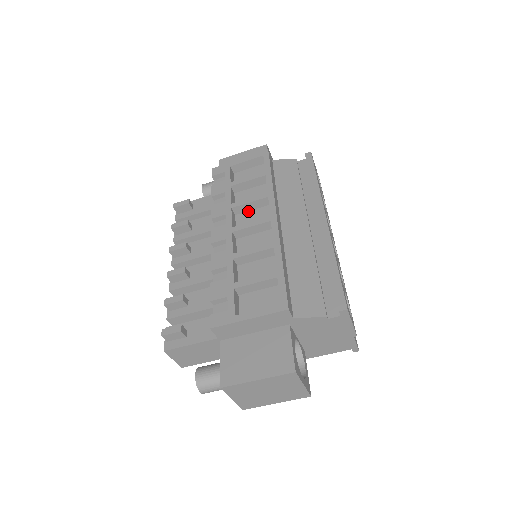
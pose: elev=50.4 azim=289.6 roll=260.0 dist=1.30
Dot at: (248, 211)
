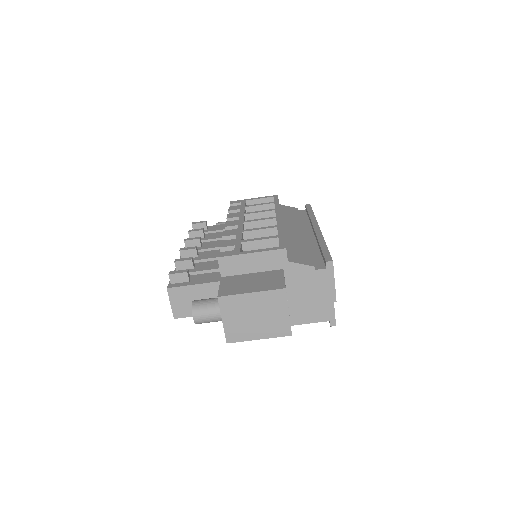
Dot at: occluded
